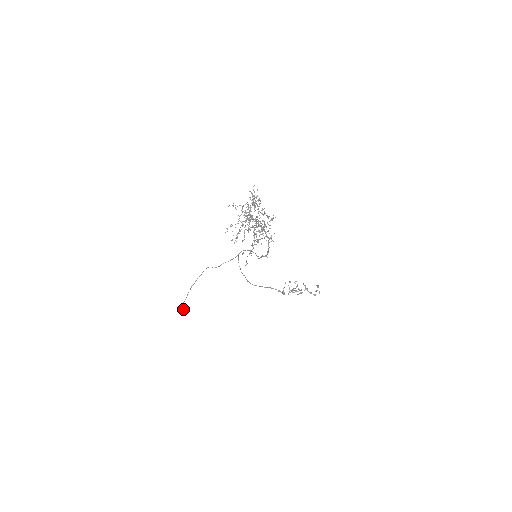
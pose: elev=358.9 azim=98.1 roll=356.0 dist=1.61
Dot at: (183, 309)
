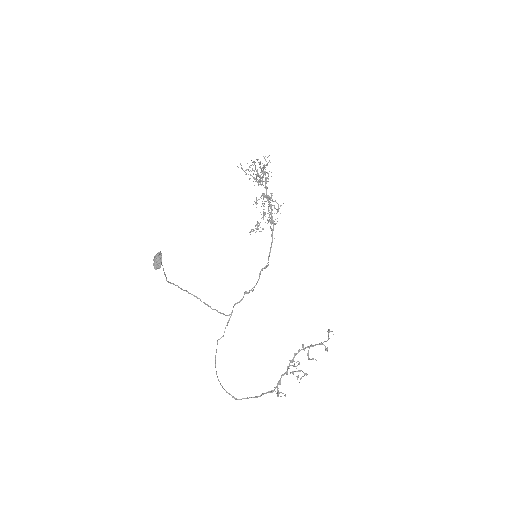
Dot at: occluded
